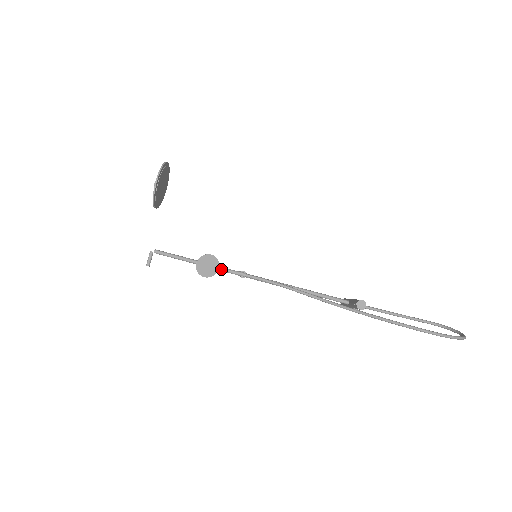
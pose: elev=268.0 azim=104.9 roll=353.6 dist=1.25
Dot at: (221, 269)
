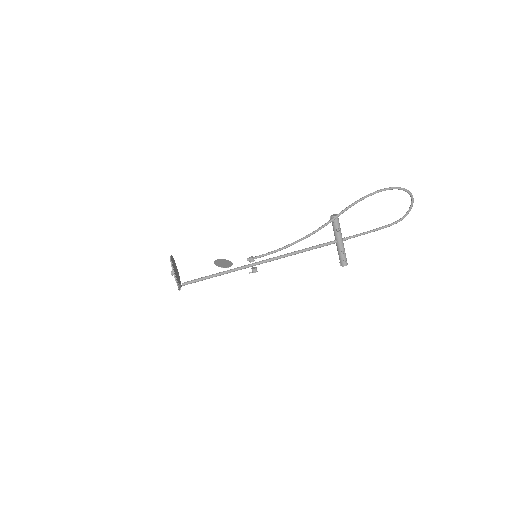
Dot at: (235, 268)
